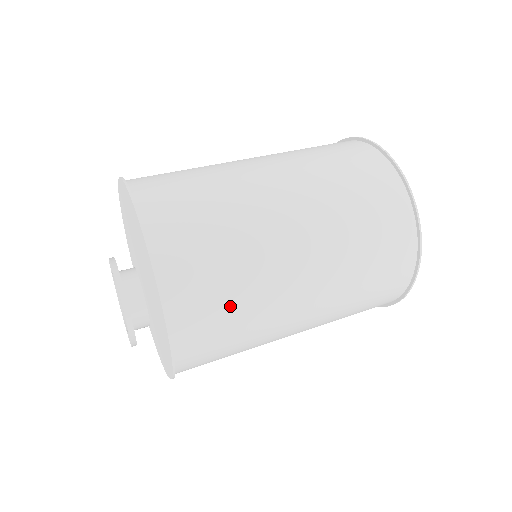
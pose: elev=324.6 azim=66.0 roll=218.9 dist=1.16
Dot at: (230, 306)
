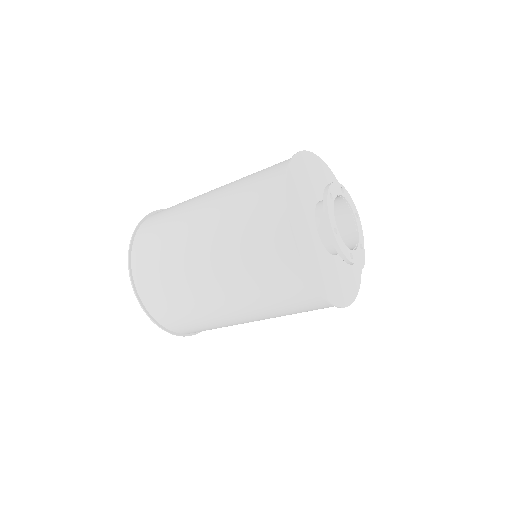
Dot at: (170, 295)
